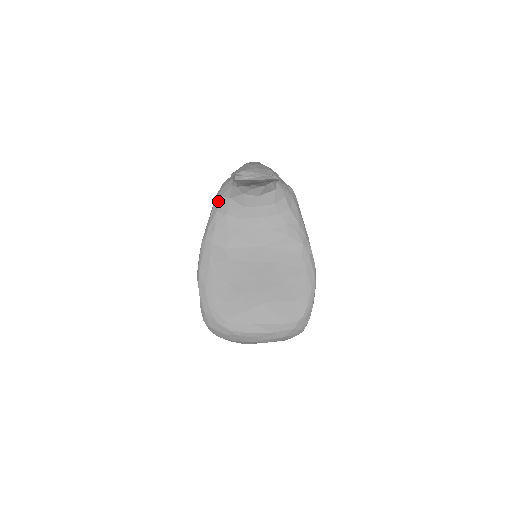
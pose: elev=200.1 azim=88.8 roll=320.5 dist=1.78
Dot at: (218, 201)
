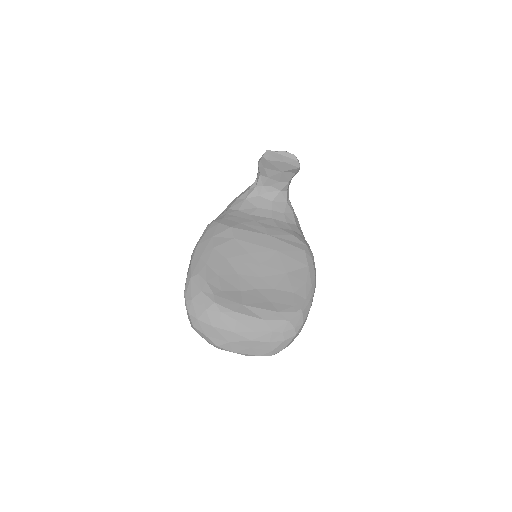
Dot at: (232, 203)
